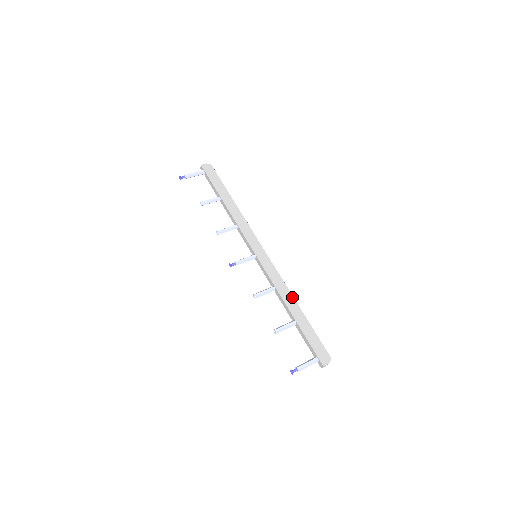
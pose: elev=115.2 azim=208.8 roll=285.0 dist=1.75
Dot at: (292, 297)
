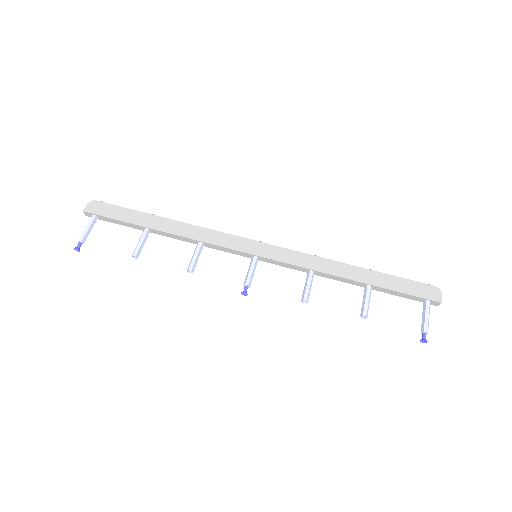
Dot at: (338, 263)
